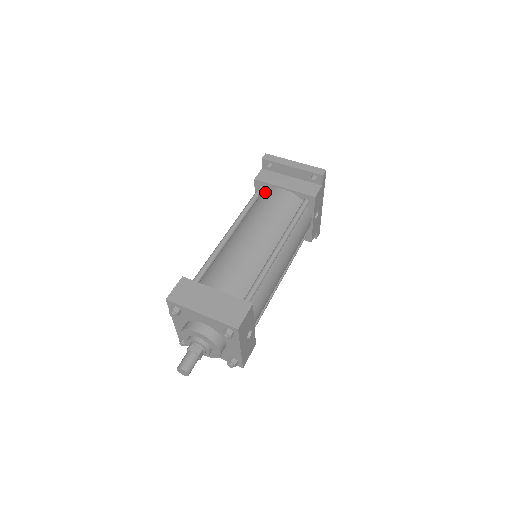
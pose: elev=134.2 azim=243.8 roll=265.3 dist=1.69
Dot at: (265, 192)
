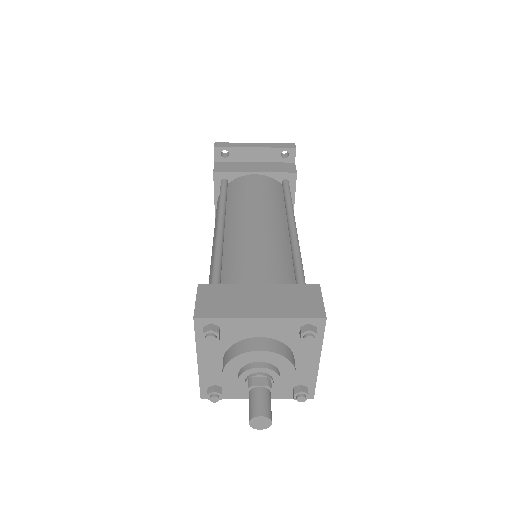
Dot at: (232, 183)
